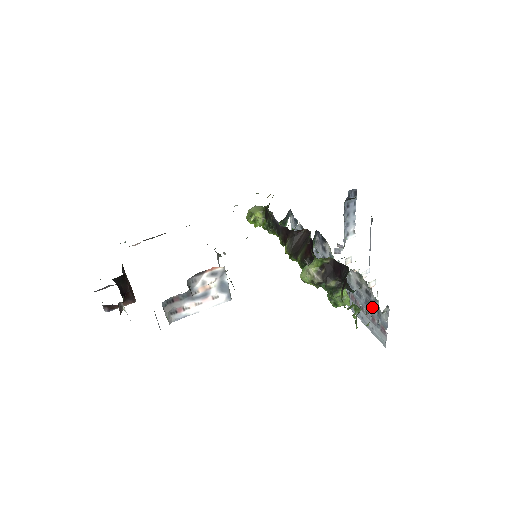
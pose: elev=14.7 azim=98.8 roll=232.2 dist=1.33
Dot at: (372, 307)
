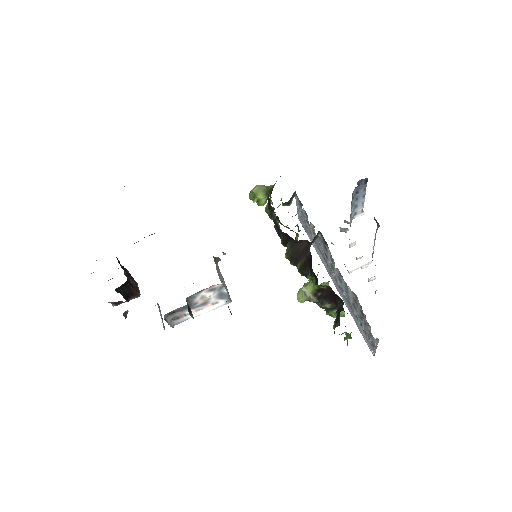
Dot at: (365, 325)
